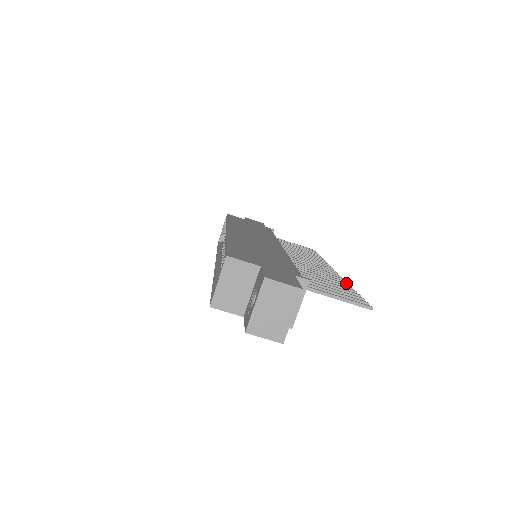
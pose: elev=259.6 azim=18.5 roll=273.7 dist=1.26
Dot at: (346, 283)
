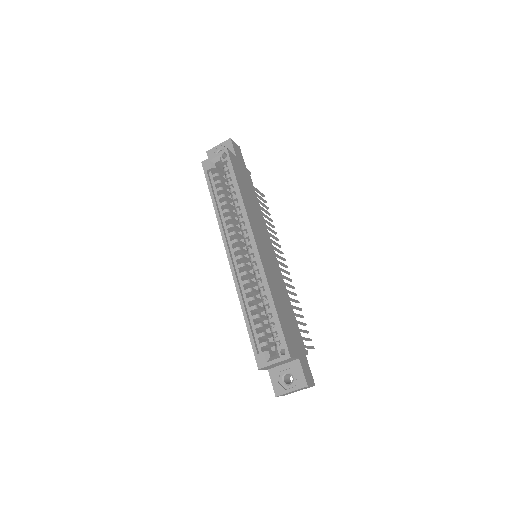
Dot at: occluded
